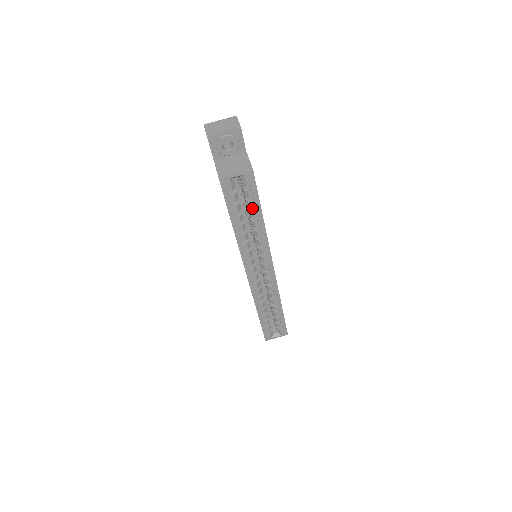
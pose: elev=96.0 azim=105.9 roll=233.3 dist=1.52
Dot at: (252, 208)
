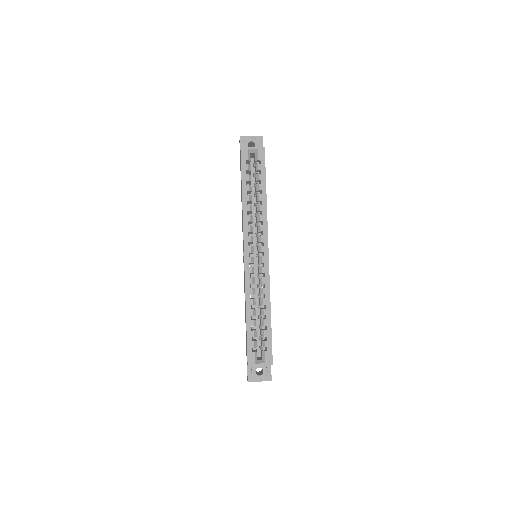
Dot at: (259, 185)
